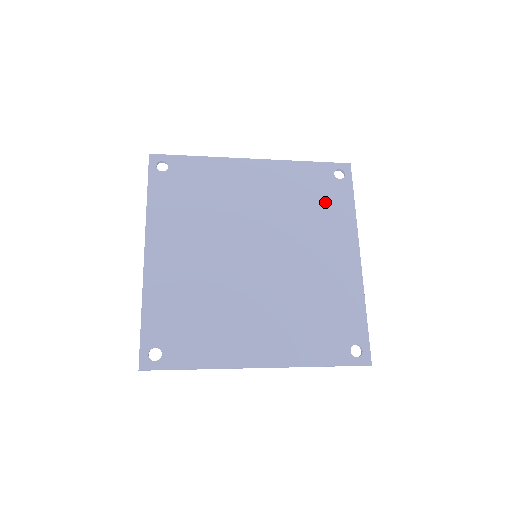
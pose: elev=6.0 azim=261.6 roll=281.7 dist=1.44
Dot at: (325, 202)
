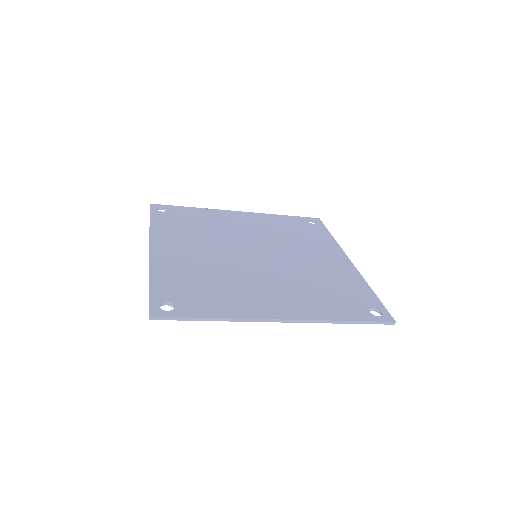
Dot at: (307, 233)
